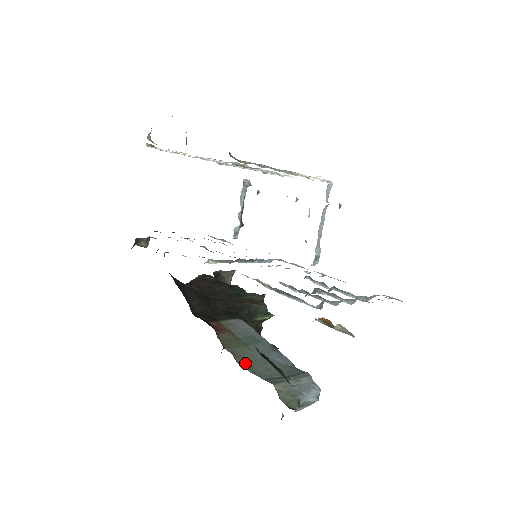
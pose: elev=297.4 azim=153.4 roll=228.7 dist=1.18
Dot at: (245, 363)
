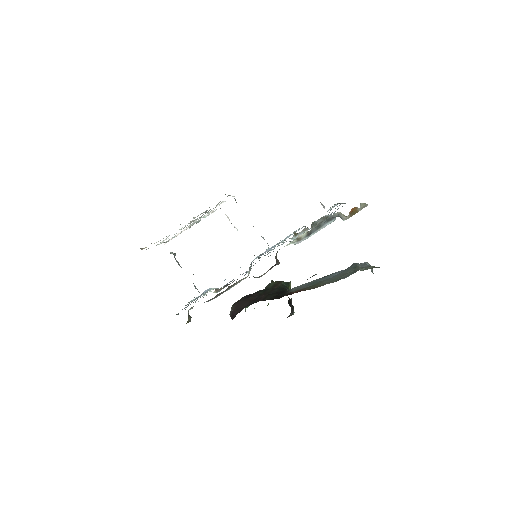
Dot at: (336, 280)
